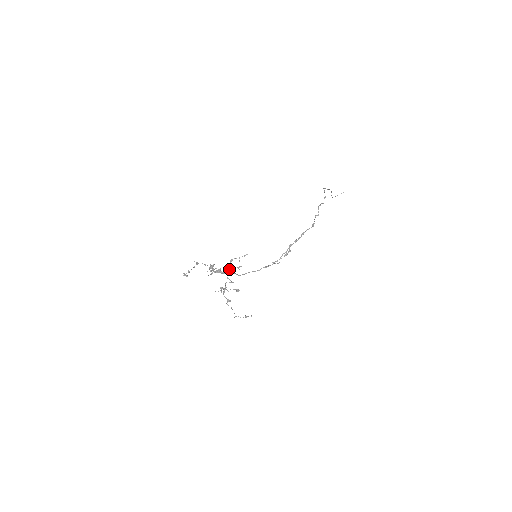
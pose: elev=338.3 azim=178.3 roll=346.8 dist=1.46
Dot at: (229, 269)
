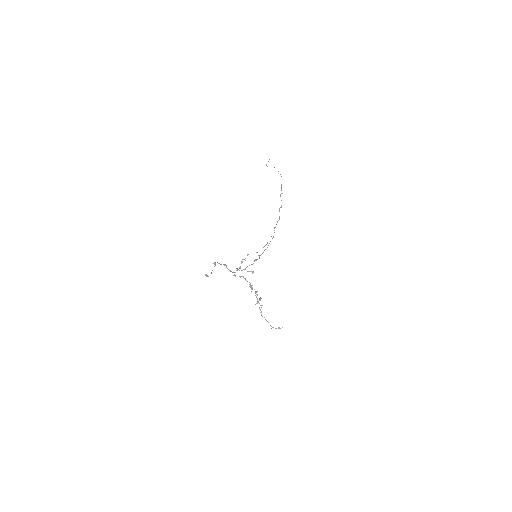
Dot at: occluded
